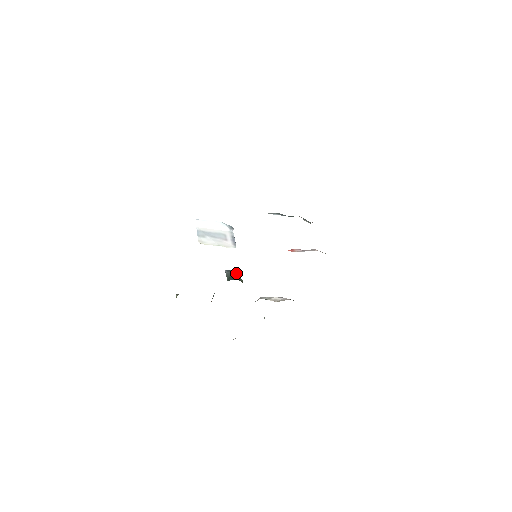
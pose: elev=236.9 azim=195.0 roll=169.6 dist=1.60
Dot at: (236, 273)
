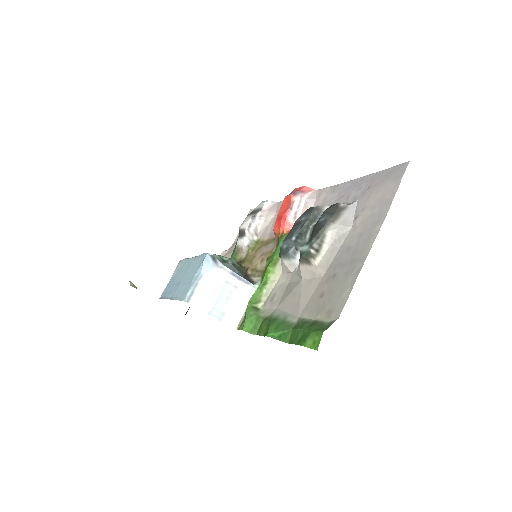
Dot at: (215, 256)
